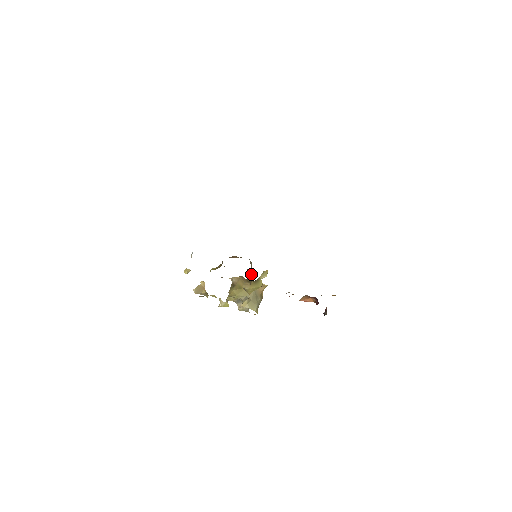
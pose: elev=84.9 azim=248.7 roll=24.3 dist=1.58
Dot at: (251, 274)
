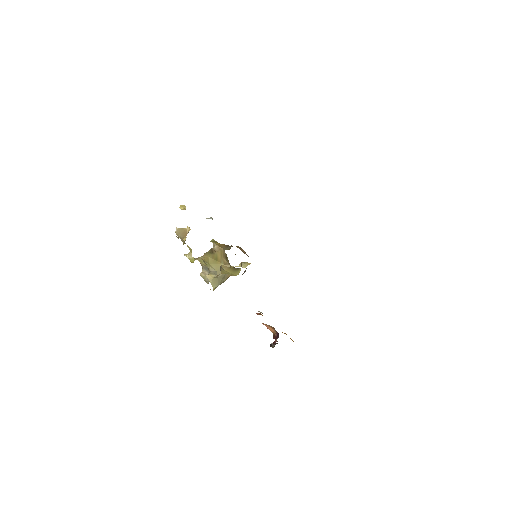
Dot at: occluded
